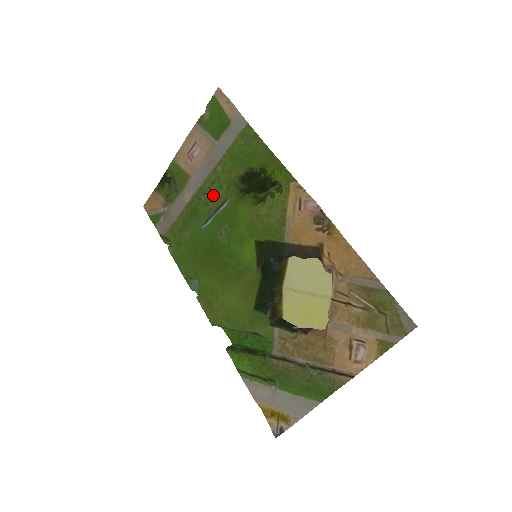
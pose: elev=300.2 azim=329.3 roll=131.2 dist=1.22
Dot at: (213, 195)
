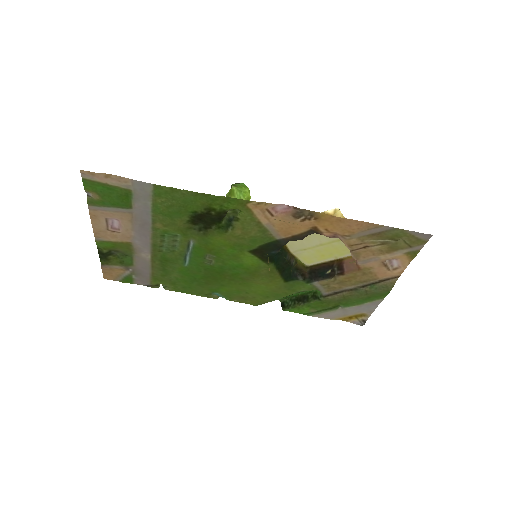
Dot at: (172, 244)
